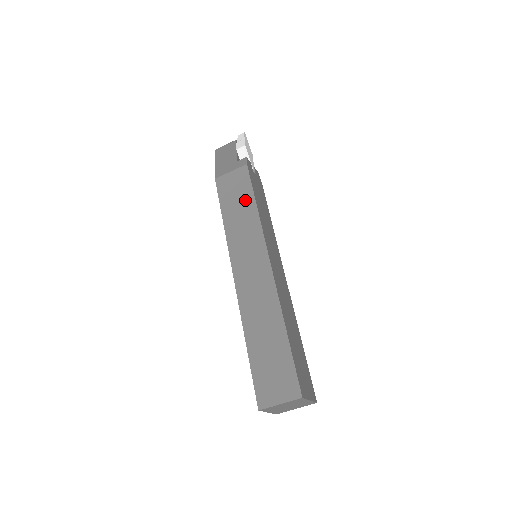
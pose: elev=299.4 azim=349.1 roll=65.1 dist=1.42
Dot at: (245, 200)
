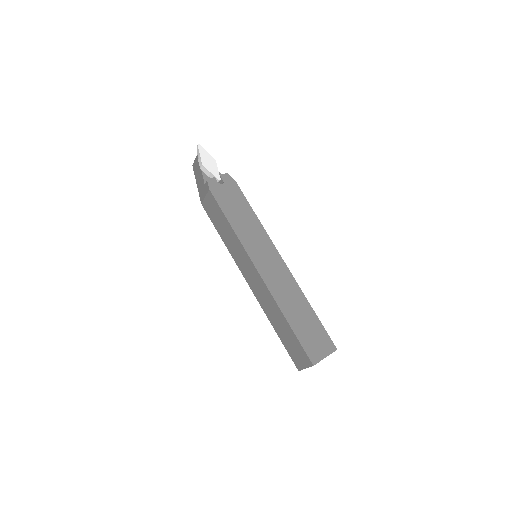
Dot at: (224, 222)
